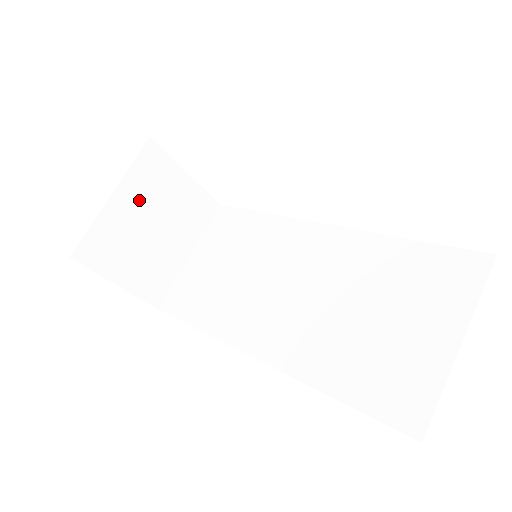
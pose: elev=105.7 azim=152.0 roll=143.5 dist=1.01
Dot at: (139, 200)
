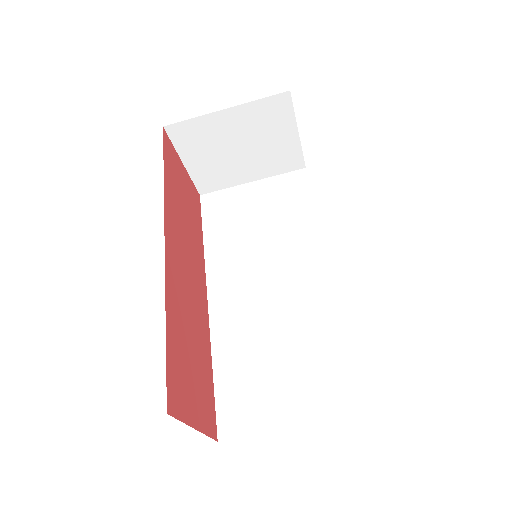
Dot at: (244, 125)
